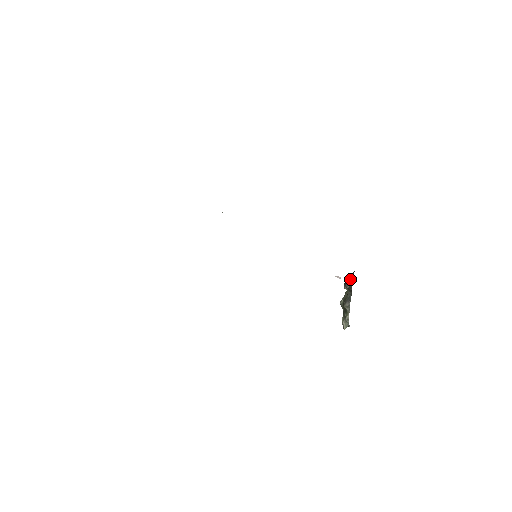
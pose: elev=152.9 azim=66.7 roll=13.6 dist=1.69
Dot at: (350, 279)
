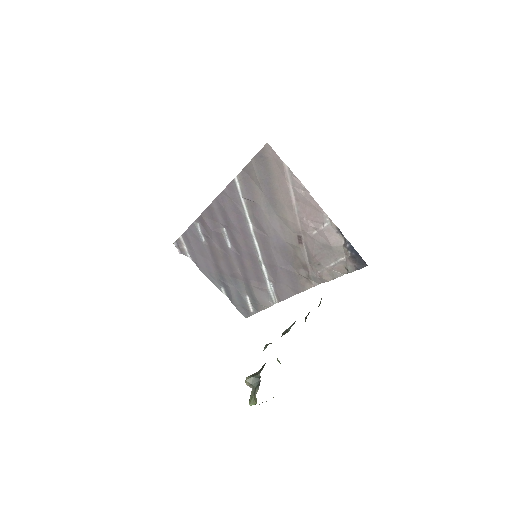
Dot at: occluded
